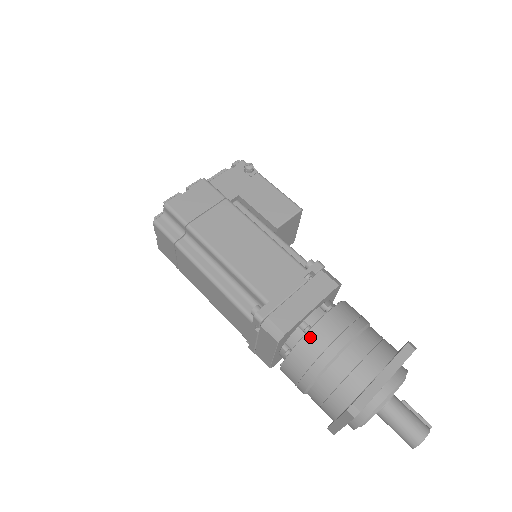
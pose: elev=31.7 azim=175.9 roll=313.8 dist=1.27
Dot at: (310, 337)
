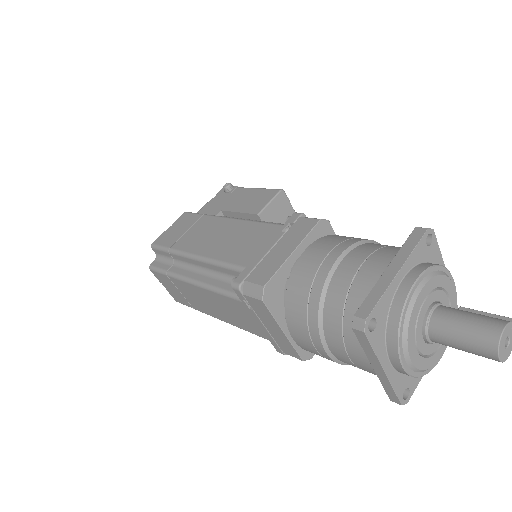
Dot at: (295, 277)
